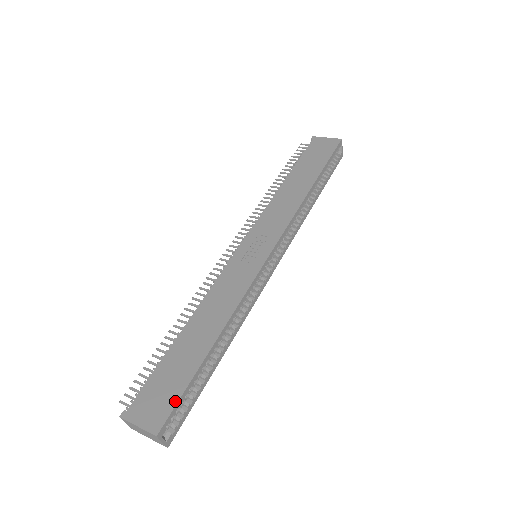
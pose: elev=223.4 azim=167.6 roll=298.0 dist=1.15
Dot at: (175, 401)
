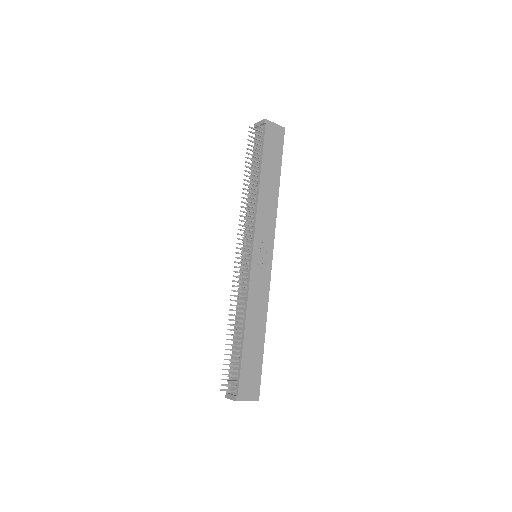
Dot at: (260, 379)
